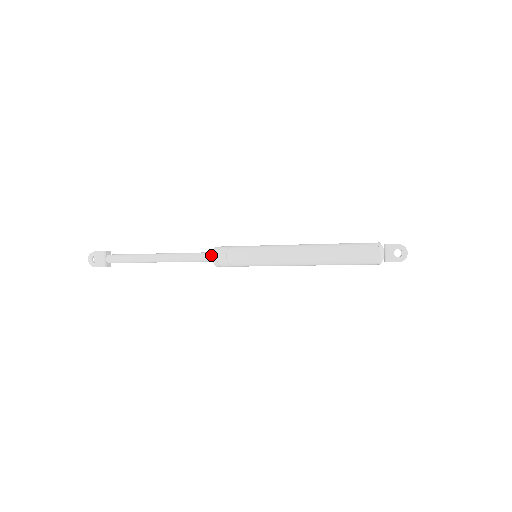
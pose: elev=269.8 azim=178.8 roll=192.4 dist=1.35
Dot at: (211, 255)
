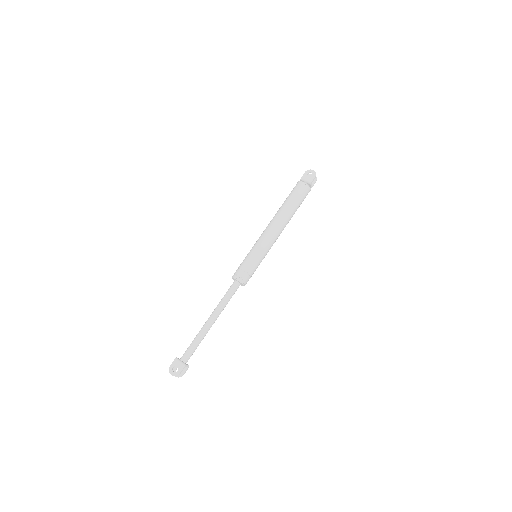
Dot at: (234, 282)
